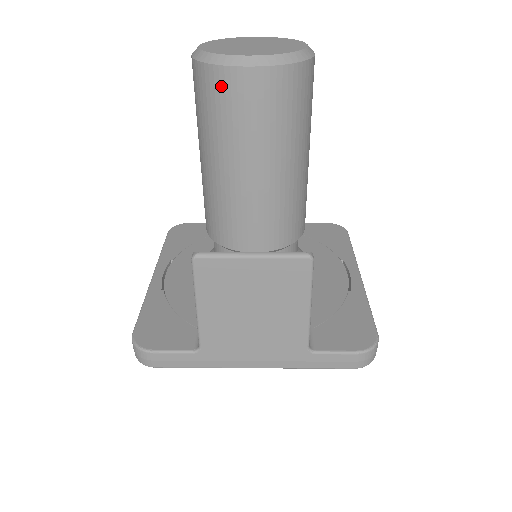
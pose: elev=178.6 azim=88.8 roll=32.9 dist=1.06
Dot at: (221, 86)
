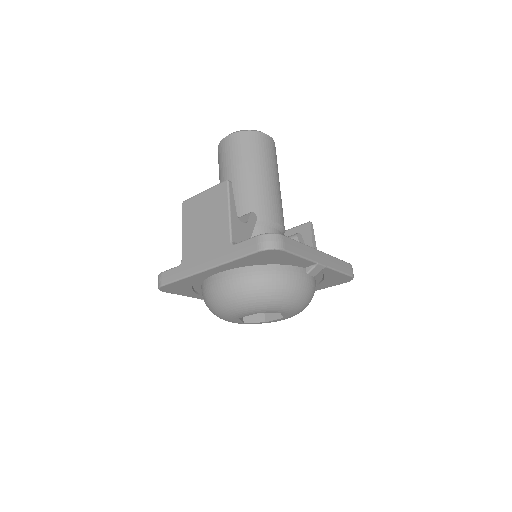
Dot at: (220, 151)
